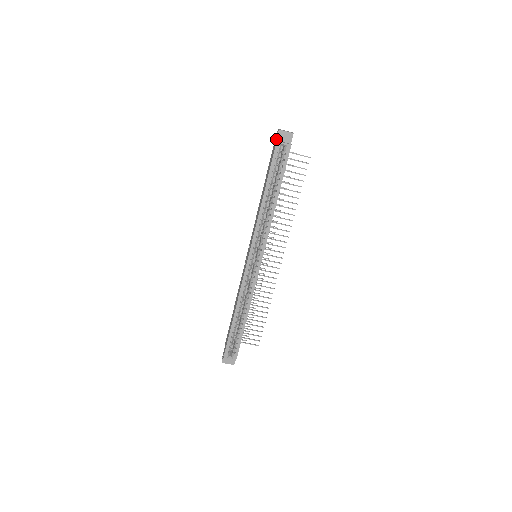
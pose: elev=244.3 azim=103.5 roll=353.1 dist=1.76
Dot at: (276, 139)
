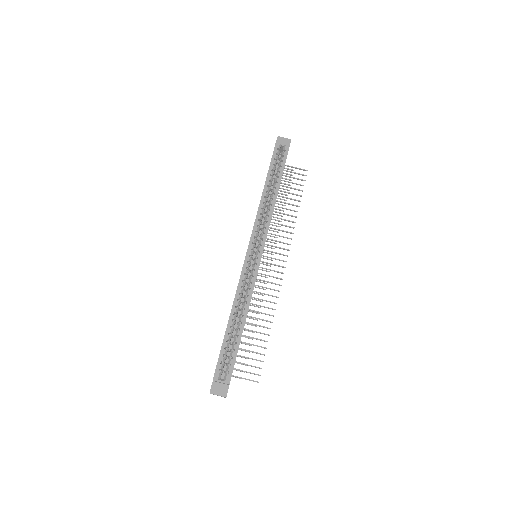
Dot at: occluded
